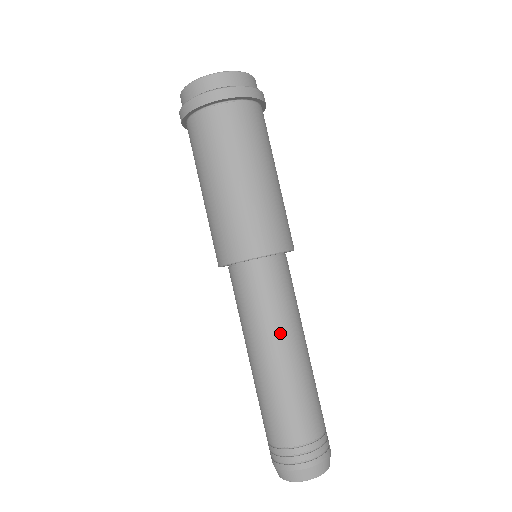
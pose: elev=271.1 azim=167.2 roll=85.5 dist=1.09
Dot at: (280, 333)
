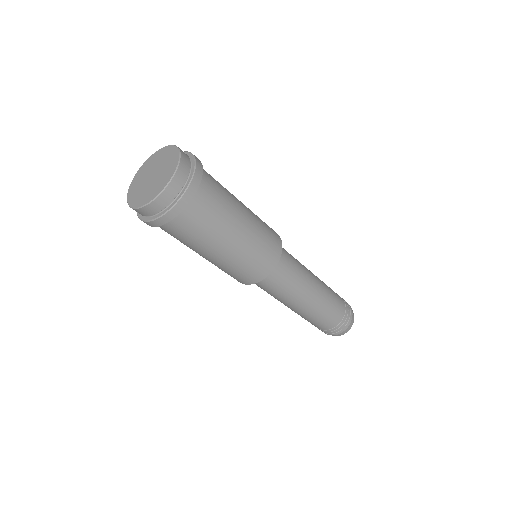
Dot at: (288, 301)
